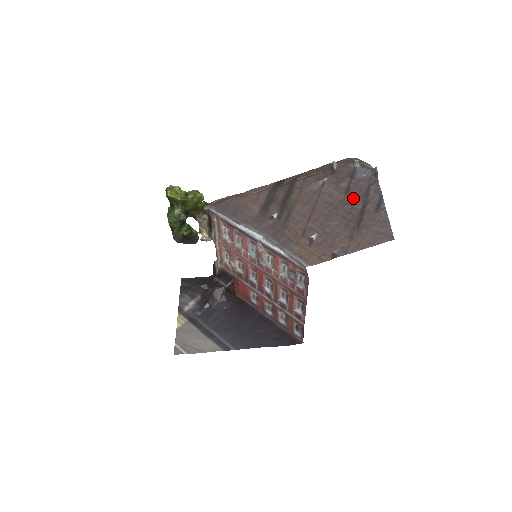
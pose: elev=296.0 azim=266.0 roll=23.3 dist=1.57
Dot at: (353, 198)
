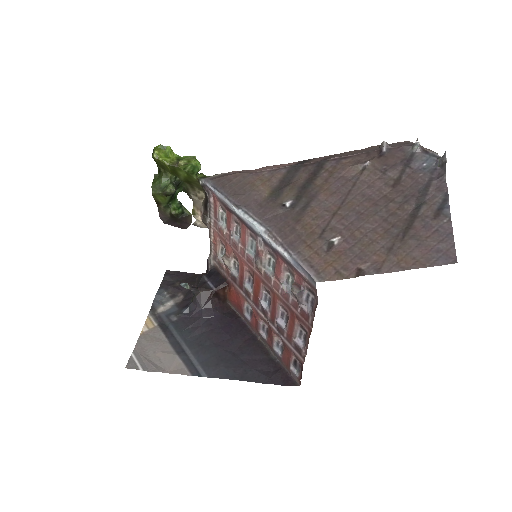
Dot at: (403, 194)
